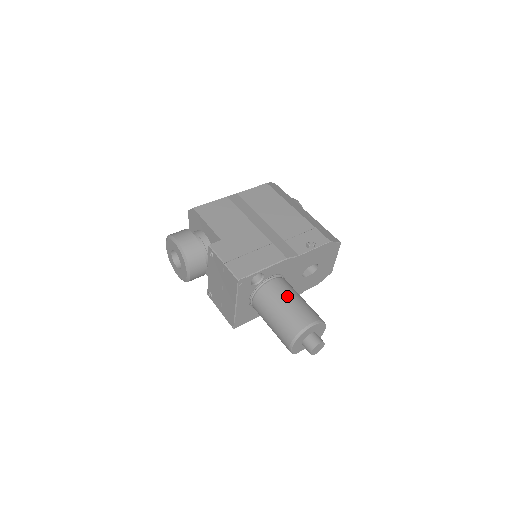
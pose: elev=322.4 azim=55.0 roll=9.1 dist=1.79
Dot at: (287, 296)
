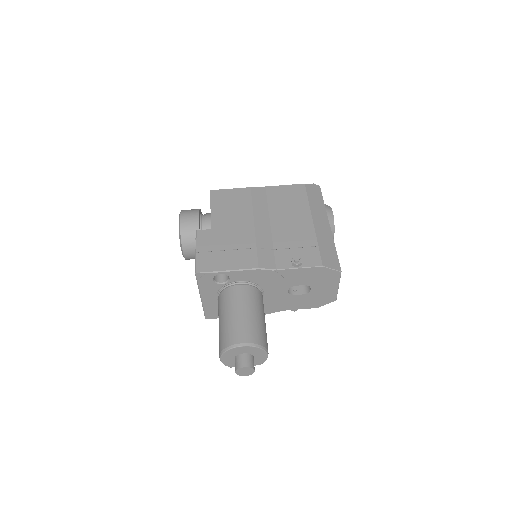
Dot at: (240, 306)
